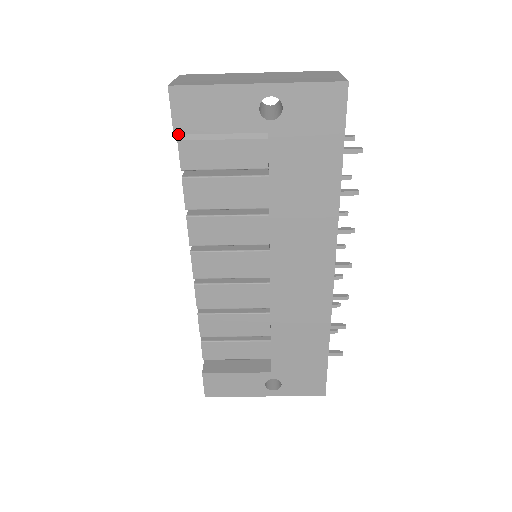
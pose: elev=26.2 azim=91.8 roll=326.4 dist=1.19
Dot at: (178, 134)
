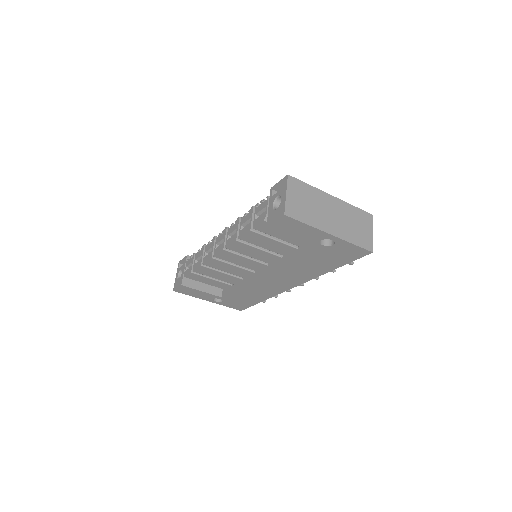
Dot at: occluded
